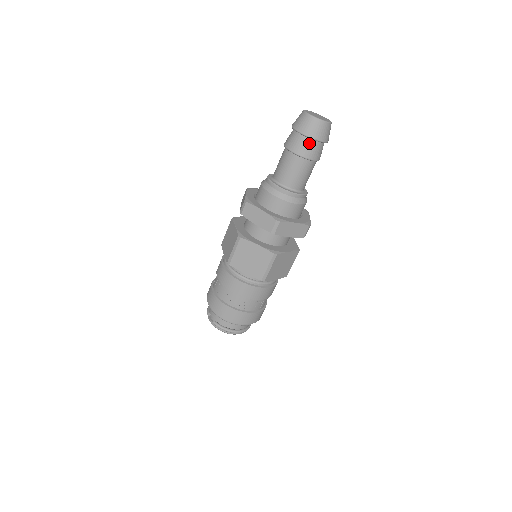
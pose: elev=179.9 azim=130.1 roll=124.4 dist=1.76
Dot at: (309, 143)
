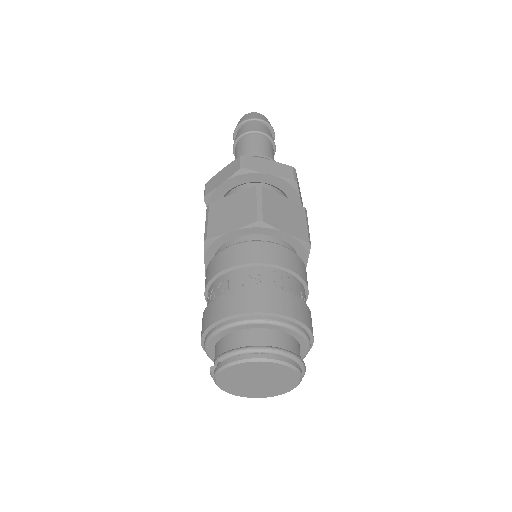
Dot at: (250, 125)
